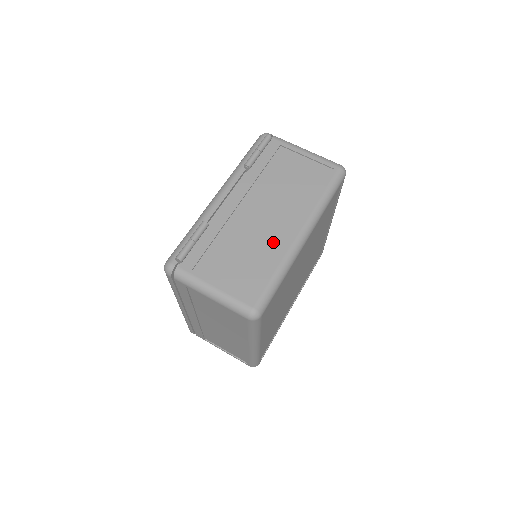
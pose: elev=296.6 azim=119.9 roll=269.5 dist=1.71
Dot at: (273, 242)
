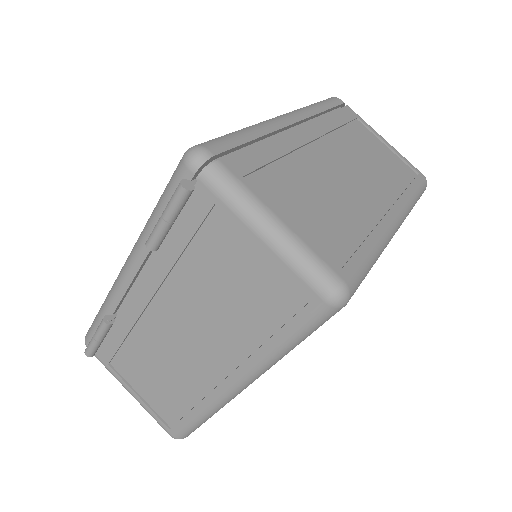
Dot at: (195, 377)
